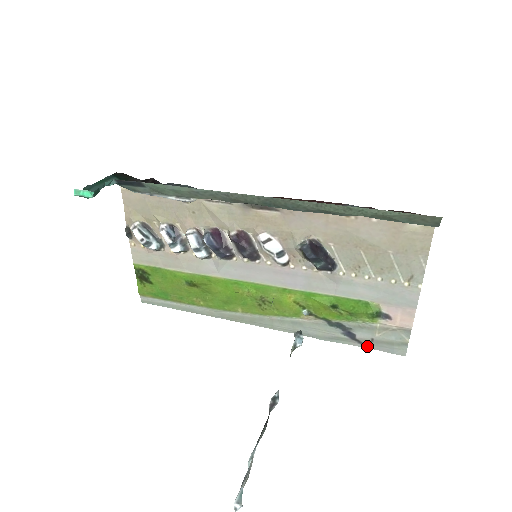
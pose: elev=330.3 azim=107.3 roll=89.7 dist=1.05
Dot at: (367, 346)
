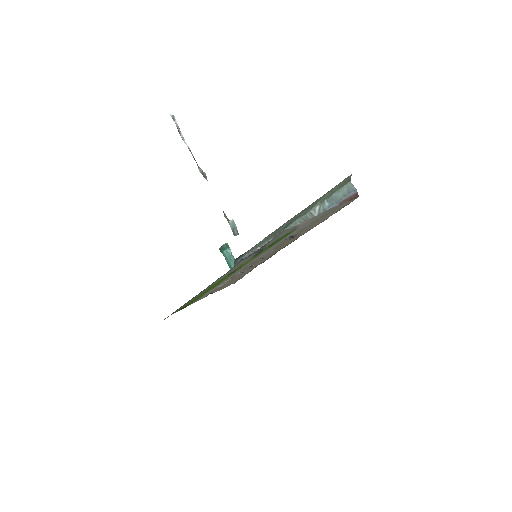
Dot at: occluded
